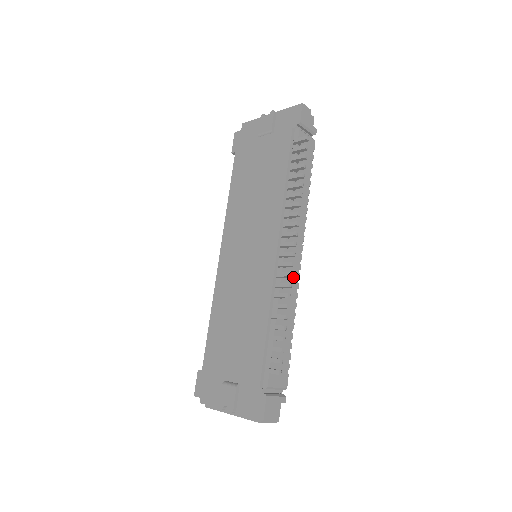
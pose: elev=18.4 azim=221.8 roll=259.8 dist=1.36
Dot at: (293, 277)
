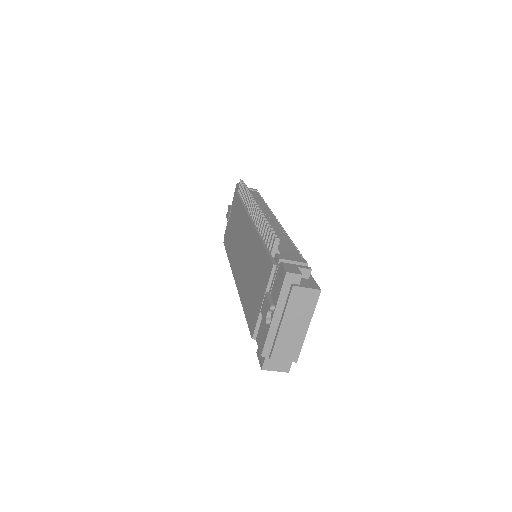
Dot at: (273, 225)
